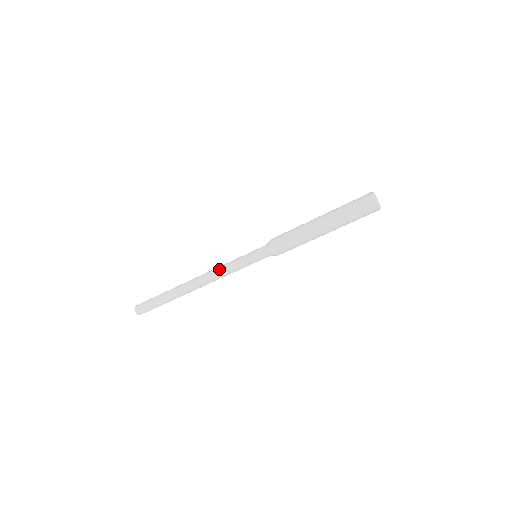
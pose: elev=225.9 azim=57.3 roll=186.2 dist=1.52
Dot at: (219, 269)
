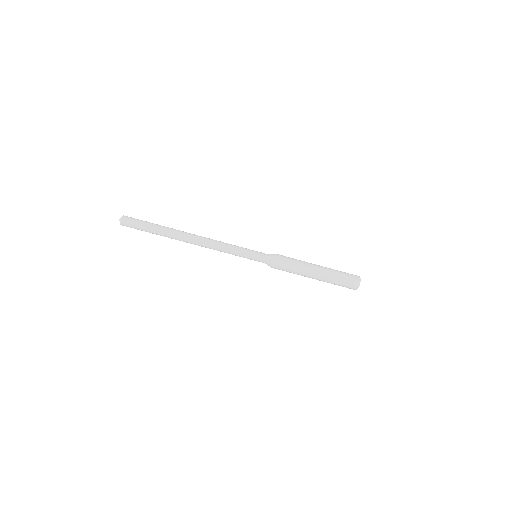
Dot at: (223, 242)
